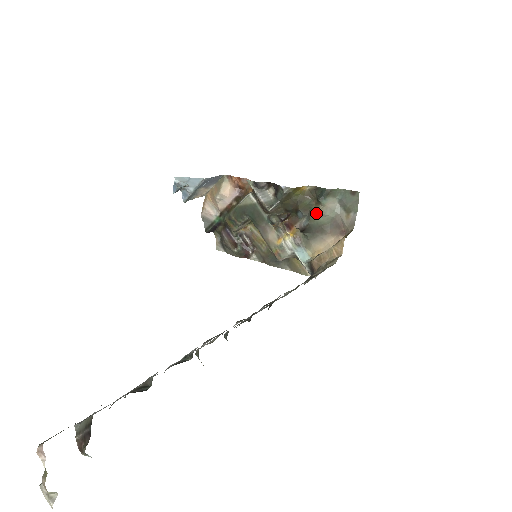
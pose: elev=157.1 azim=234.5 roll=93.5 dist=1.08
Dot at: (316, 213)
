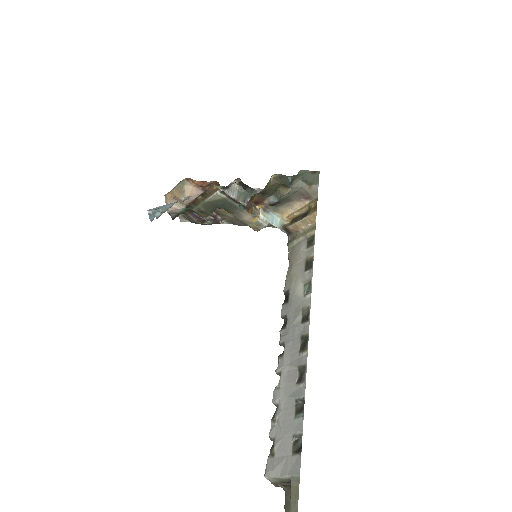
Dot at: occluded
